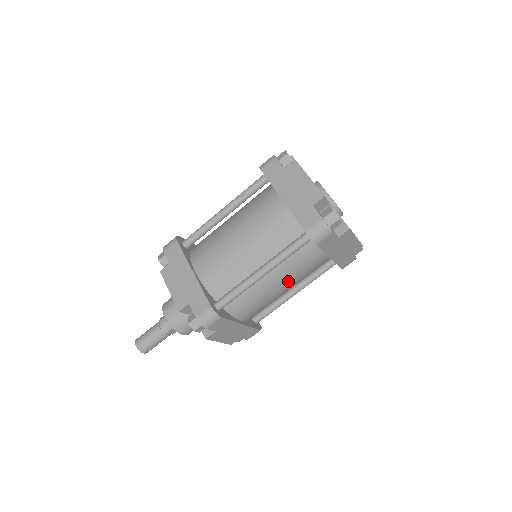
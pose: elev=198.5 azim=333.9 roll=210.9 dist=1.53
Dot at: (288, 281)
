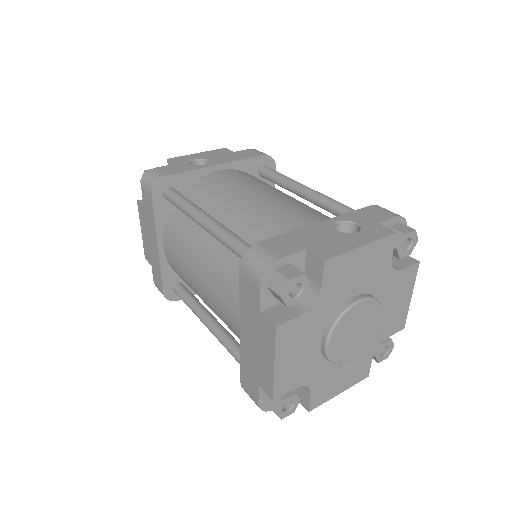
Dot at: occluded
